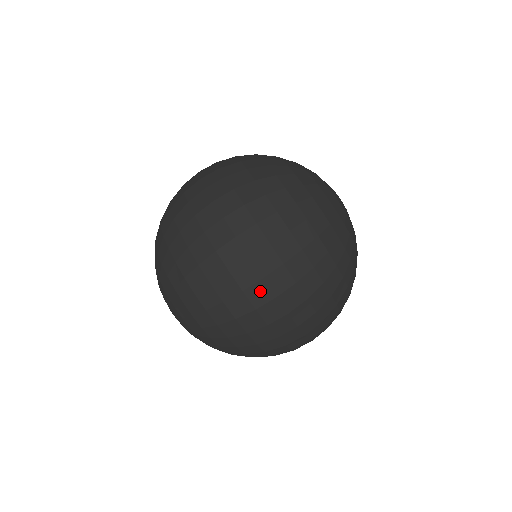
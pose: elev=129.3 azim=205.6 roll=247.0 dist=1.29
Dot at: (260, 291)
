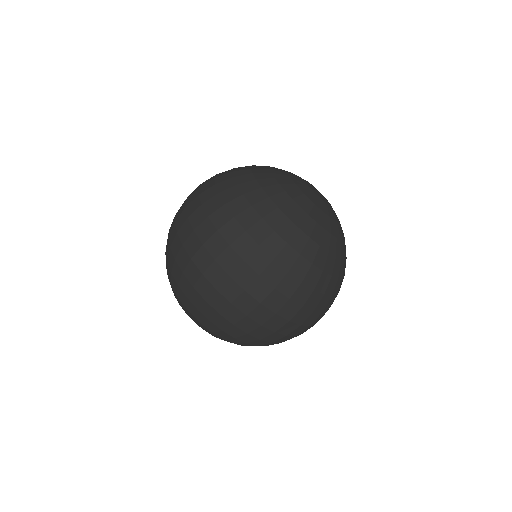
Dot at: (181, 209)
